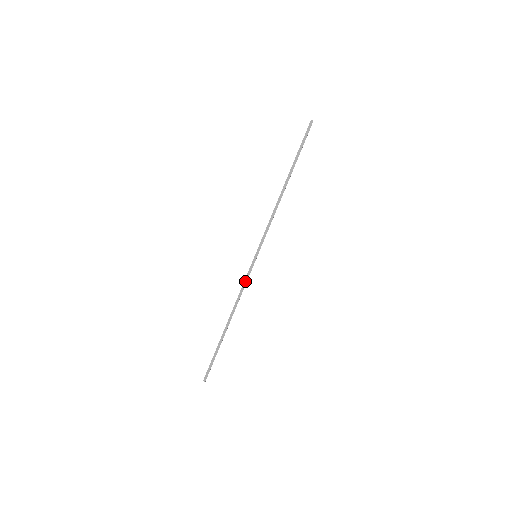
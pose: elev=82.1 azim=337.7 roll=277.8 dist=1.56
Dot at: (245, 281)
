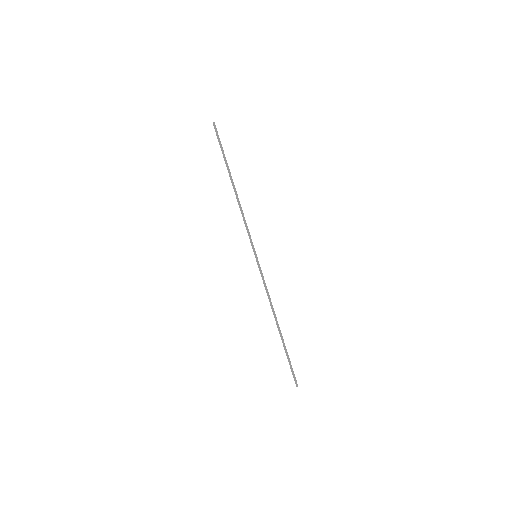
Dot at: (263, 282)
